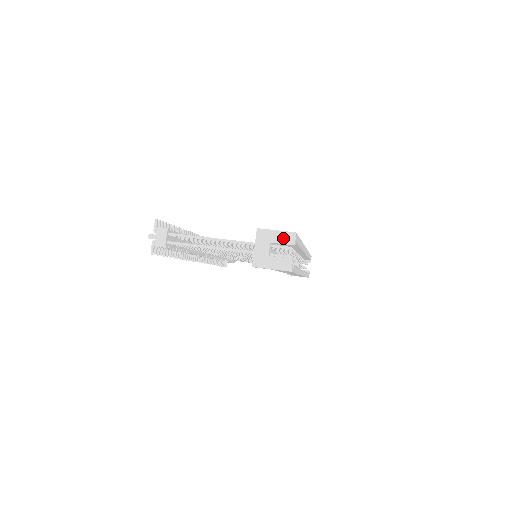
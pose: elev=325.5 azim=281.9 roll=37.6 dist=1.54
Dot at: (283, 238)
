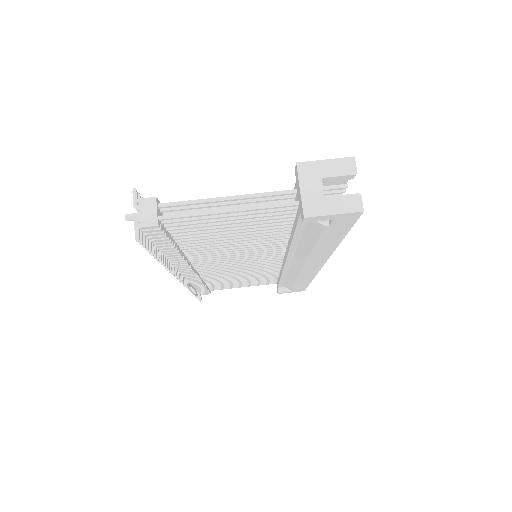
Dot at: (338, 168)
